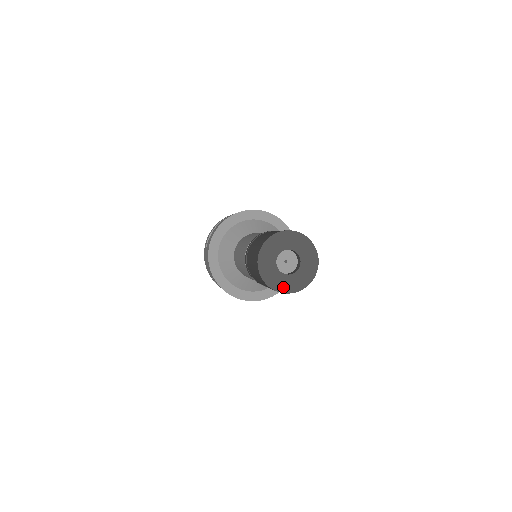
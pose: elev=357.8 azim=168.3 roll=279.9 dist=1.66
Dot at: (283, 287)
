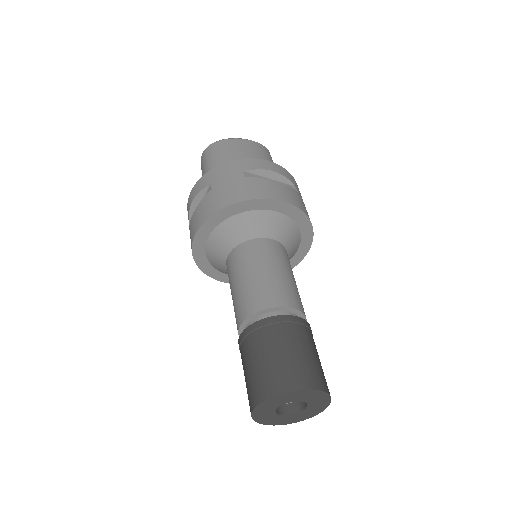
Dot at: (288, 421)
